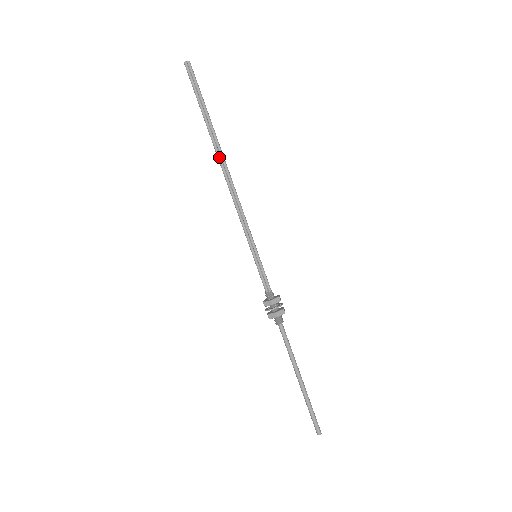
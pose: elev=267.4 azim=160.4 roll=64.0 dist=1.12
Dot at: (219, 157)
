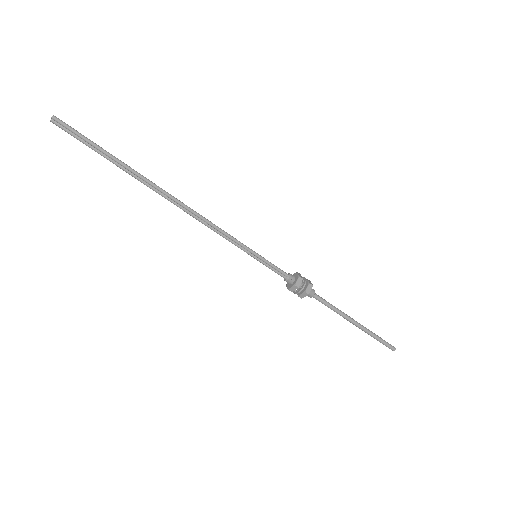
Dot at: (159, 194)
